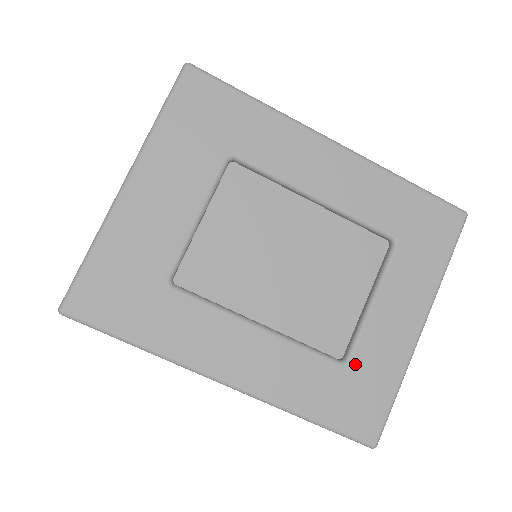
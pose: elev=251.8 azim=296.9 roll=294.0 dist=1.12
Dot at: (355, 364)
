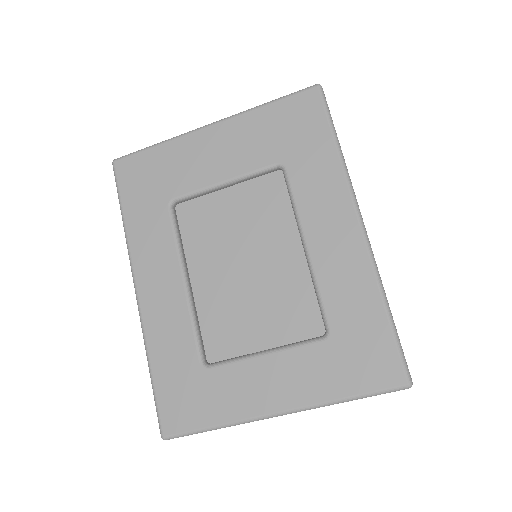
Dot at: (209, 374)
